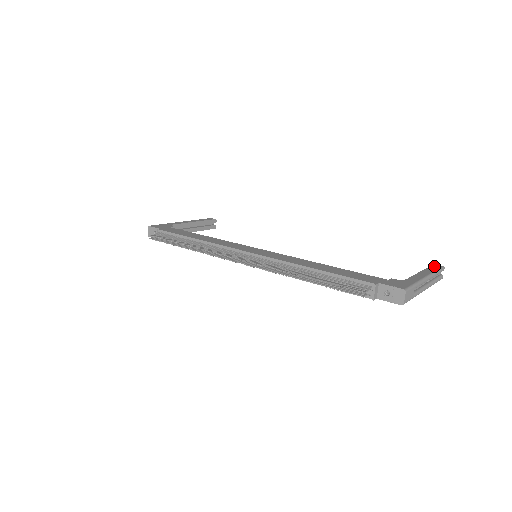
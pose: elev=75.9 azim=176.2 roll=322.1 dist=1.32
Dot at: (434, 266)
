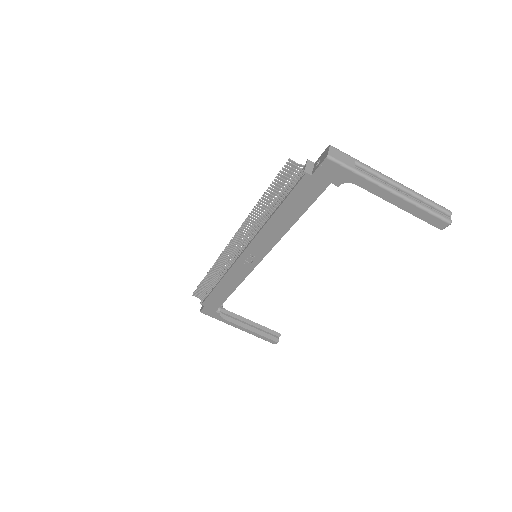
Dot at: occluded
